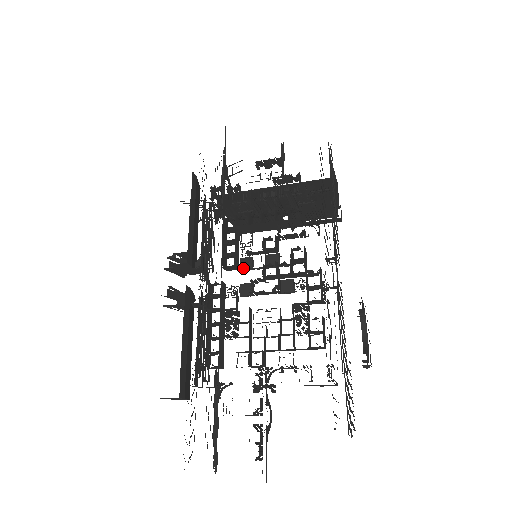
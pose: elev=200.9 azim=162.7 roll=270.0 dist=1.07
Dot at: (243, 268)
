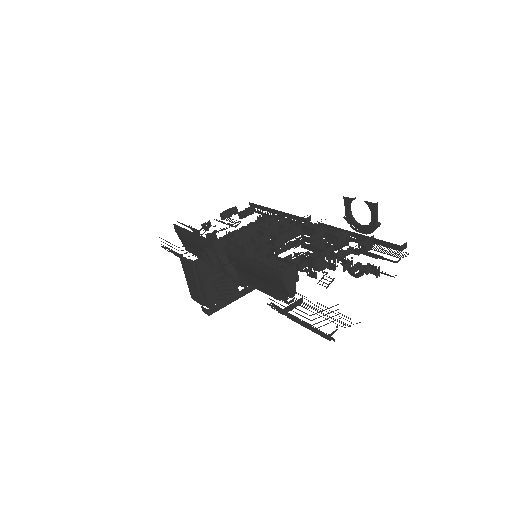
Dot at: (257, 252)
